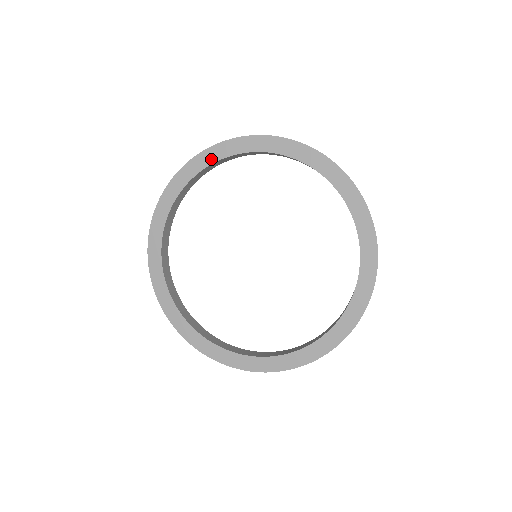
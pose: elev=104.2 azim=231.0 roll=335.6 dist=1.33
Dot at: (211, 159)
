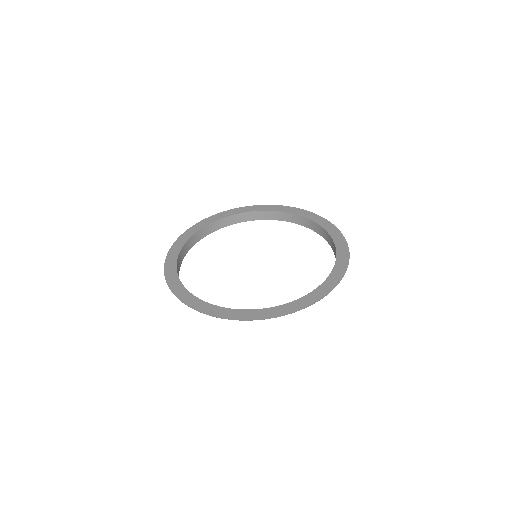
Dot at: (180, 246)
